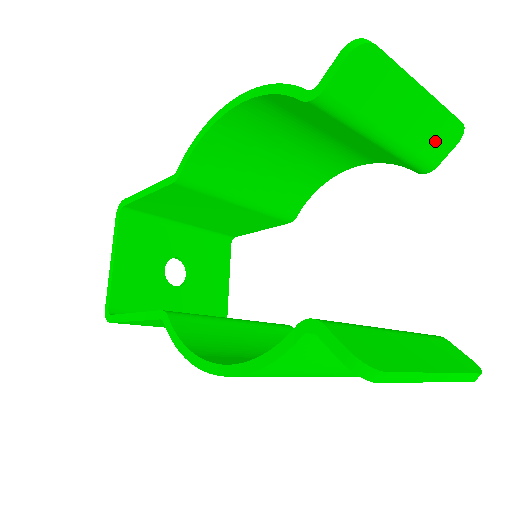
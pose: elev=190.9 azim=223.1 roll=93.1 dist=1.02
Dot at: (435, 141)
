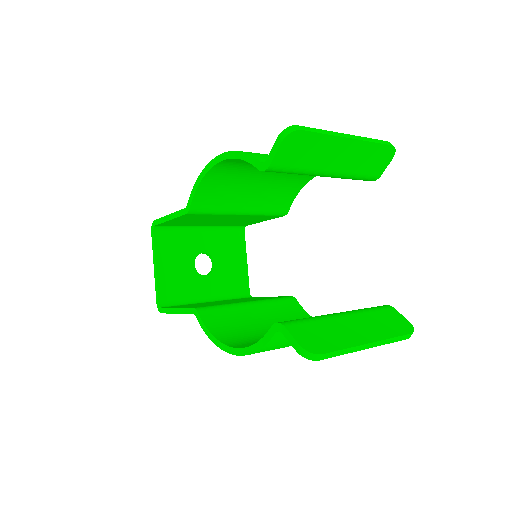
Dot at: (372, 163)
